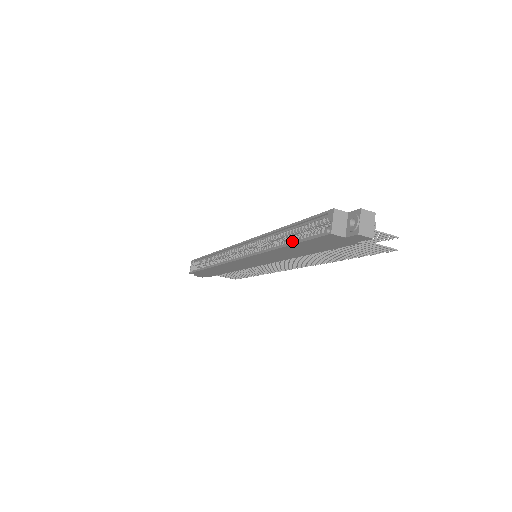
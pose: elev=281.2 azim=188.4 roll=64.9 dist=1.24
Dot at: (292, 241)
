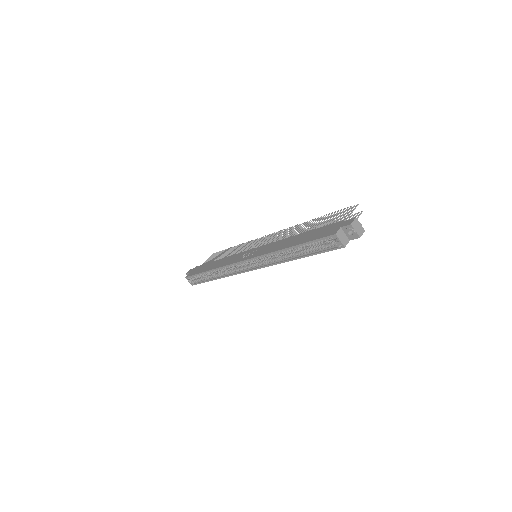
Dot at: (305, 253)
